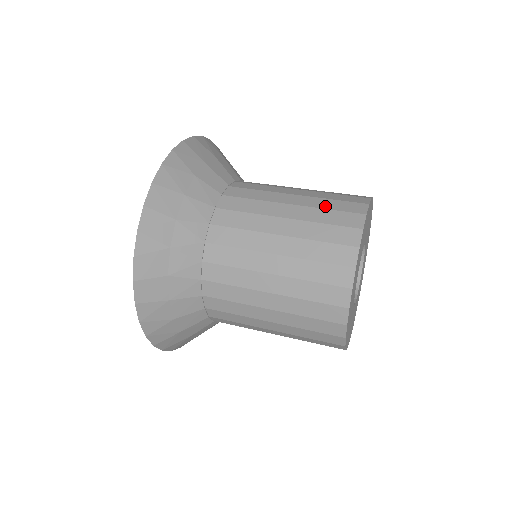
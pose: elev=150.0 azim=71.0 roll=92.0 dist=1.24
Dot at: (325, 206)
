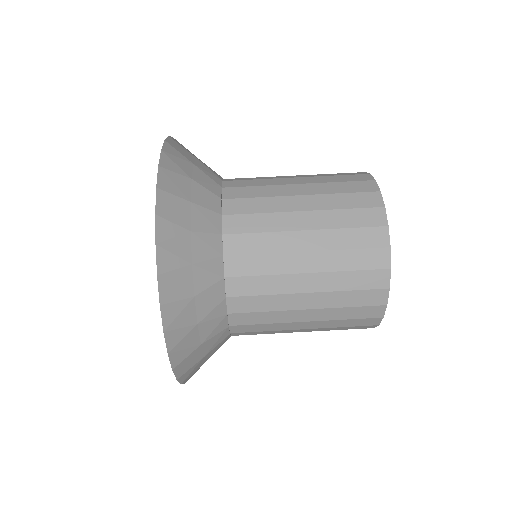
Dot at: (343, 224)
